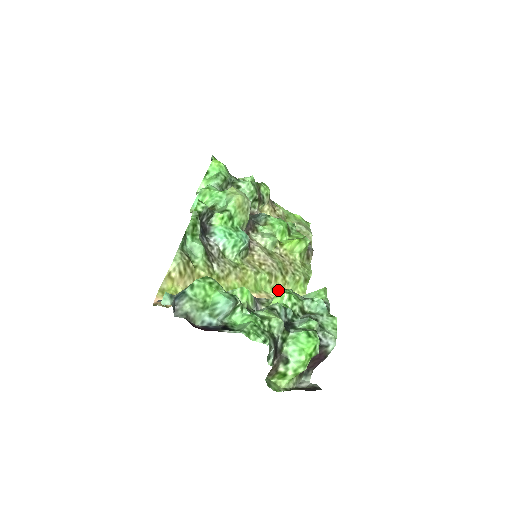
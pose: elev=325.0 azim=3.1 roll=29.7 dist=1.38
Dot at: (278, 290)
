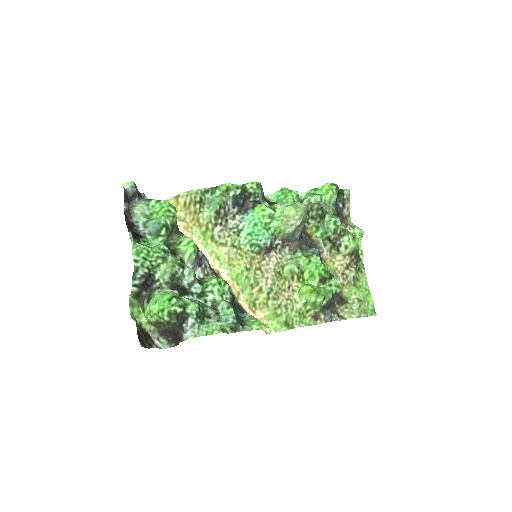
Dot at: (254, 300)
